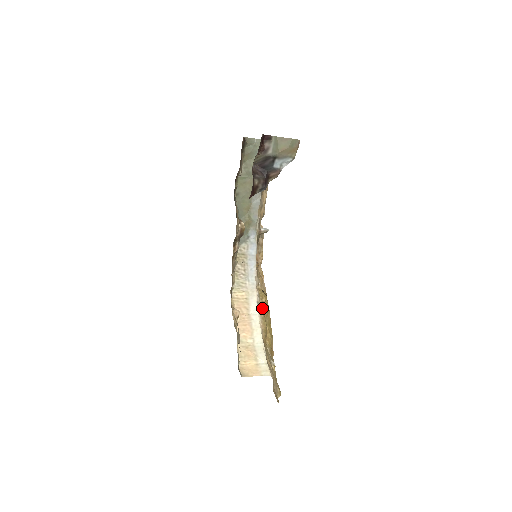
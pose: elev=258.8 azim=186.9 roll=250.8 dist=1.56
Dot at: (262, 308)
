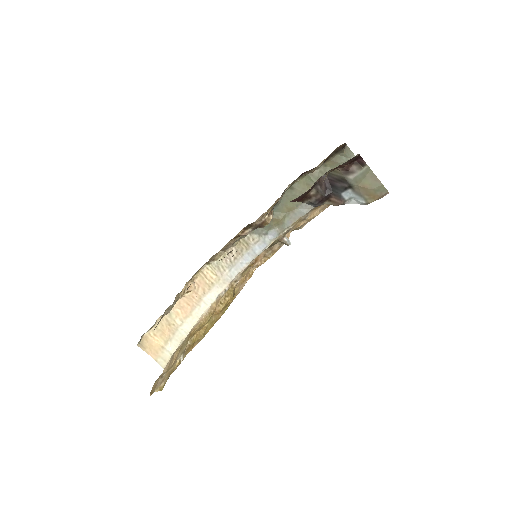
Dot at: (219, 304)
